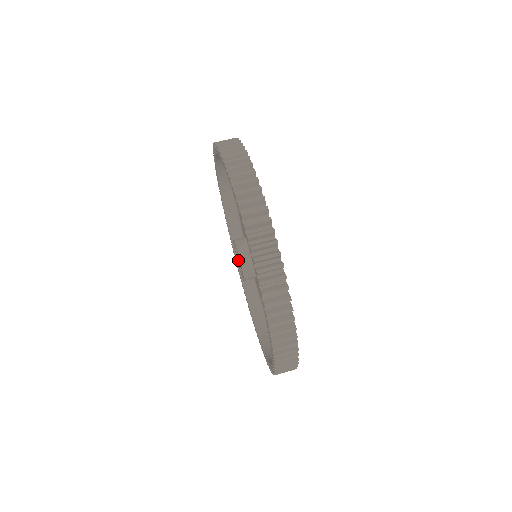
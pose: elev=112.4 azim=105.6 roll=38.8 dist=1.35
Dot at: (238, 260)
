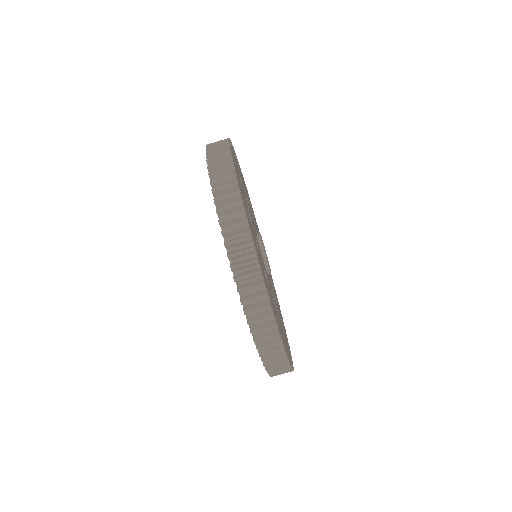
Dot at: occluded
